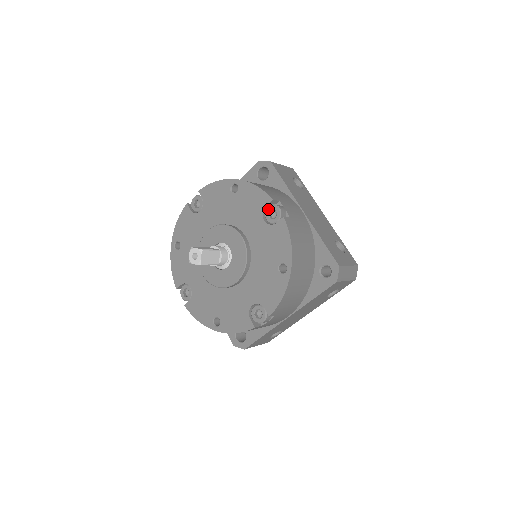
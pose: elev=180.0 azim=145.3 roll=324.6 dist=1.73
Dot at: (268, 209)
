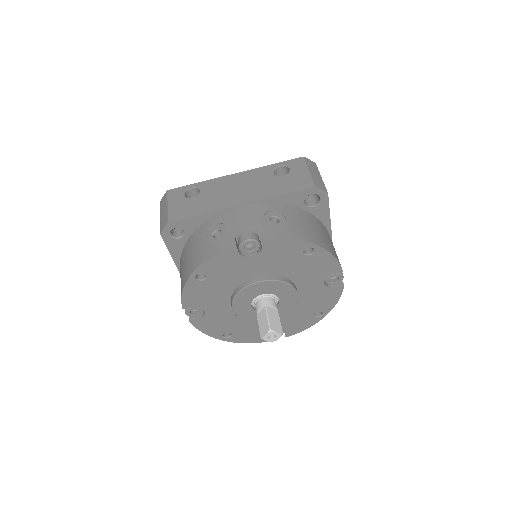
Dot at: (333, 276)
